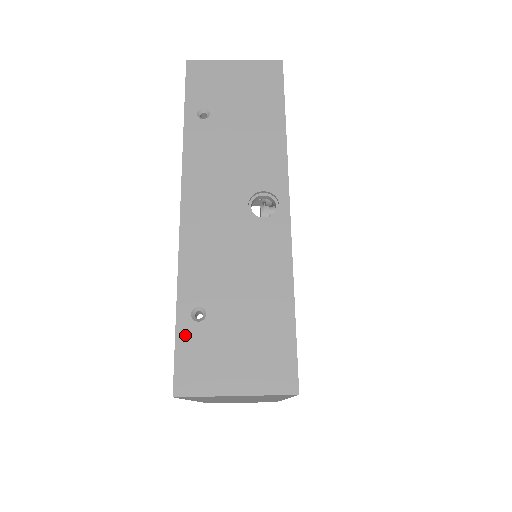
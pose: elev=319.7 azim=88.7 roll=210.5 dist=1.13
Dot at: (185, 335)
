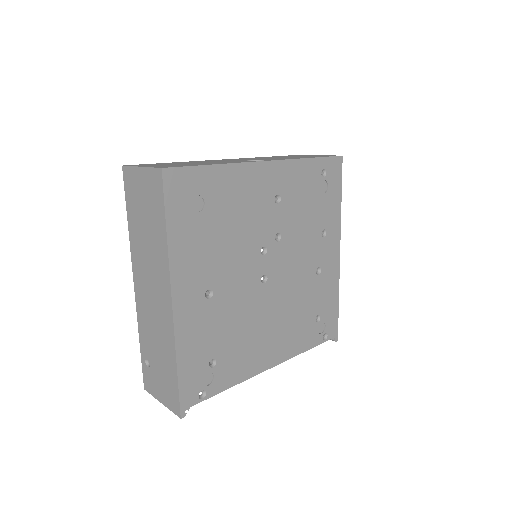
Dot at: occluded
